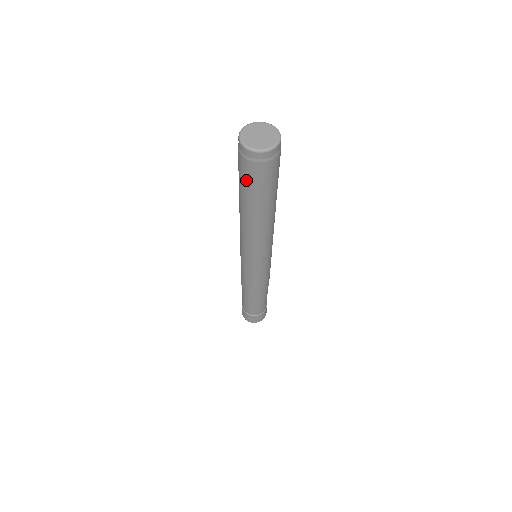
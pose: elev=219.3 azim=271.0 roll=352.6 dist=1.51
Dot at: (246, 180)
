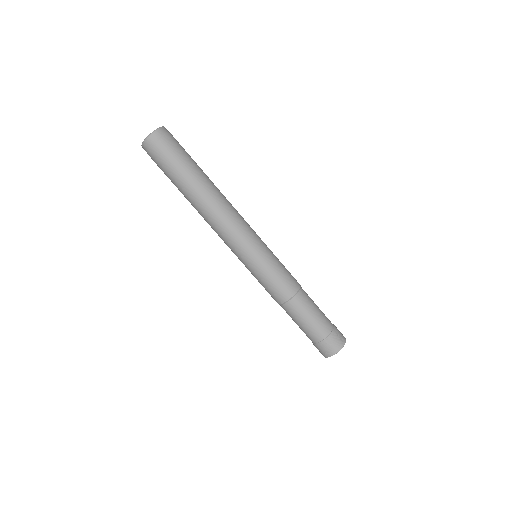
Dot at: (163, 169)
